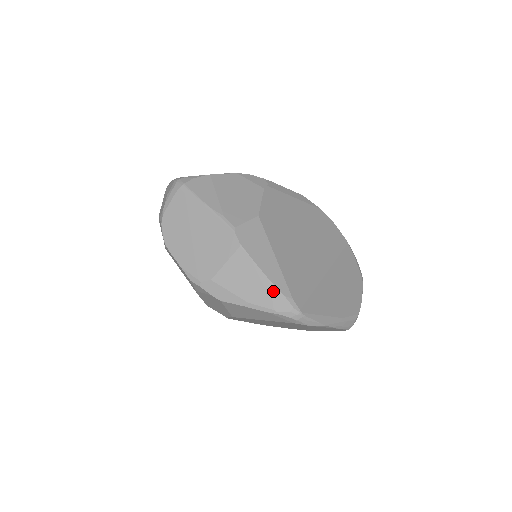
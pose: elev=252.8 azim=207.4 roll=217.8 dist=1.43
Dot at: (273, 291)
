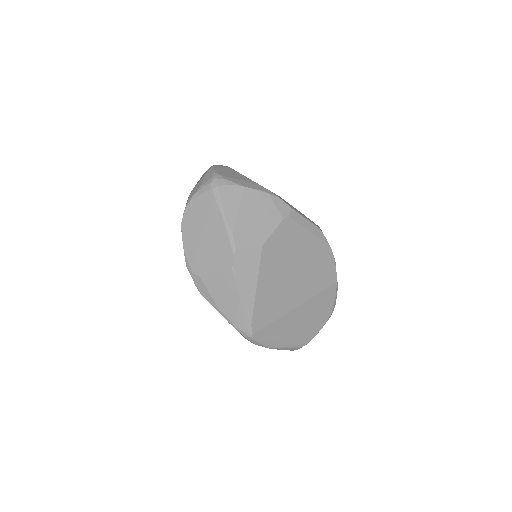
Dot at: (239, 312)
